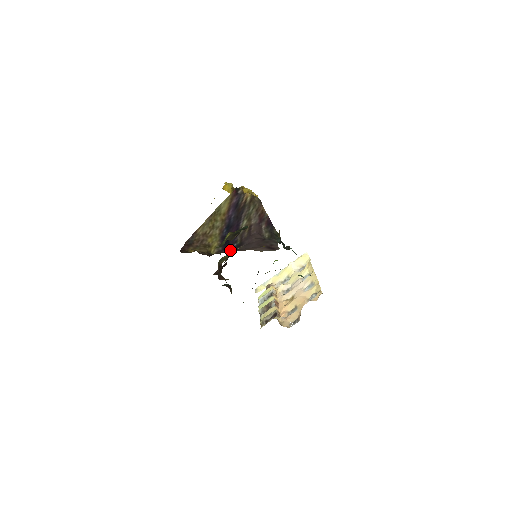
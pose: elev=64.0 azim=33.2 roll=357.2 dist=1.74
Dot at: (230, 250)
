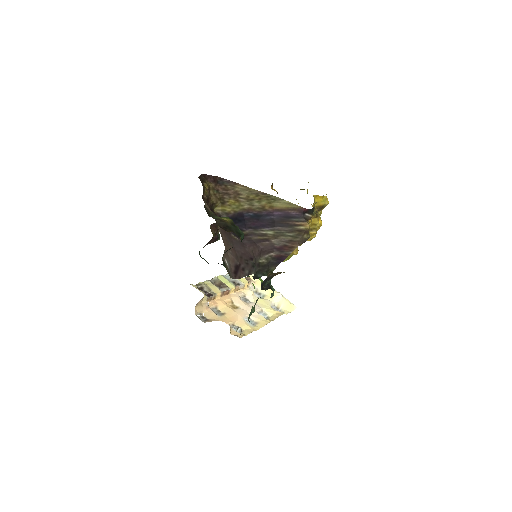
Dot at: occluded
